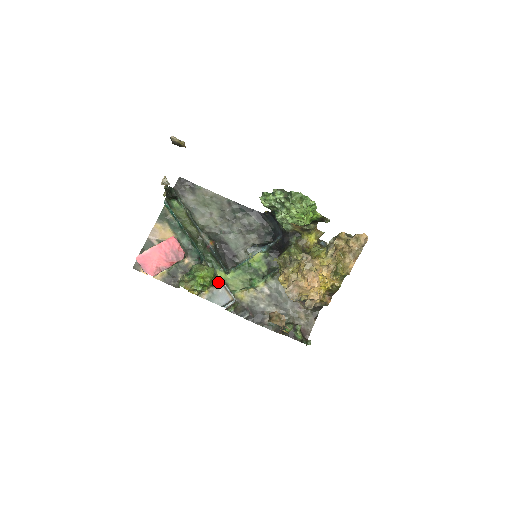
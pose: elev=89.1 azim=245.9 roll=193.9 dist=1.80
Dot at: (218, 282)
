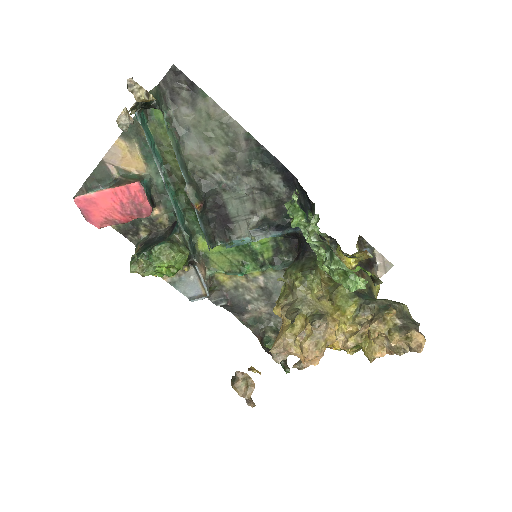
Dot at: (191, 266)
